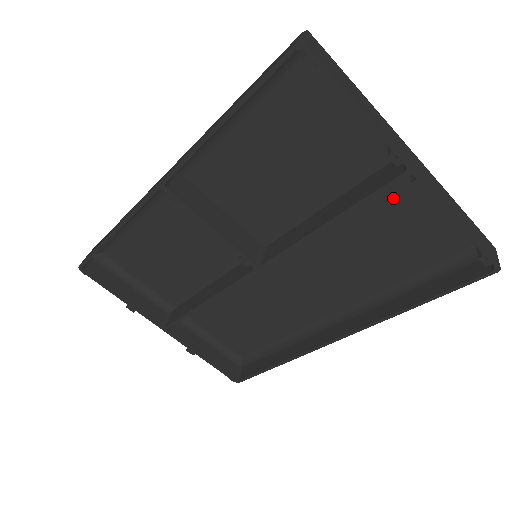
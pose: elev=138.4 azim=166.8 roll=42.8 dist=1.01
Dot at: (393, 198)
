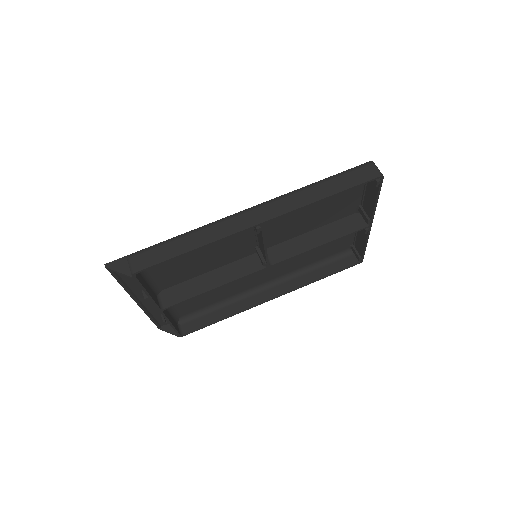
Dot at: occluded
